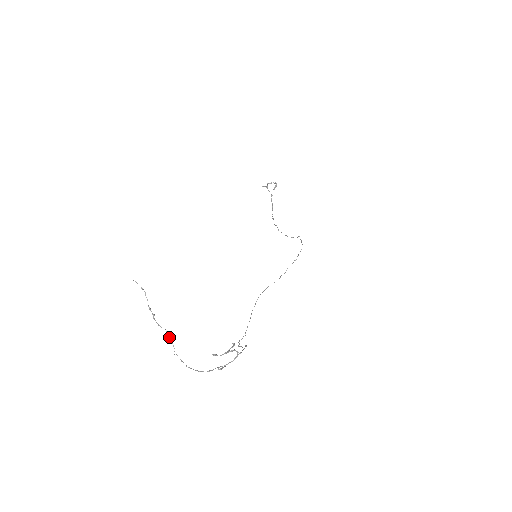
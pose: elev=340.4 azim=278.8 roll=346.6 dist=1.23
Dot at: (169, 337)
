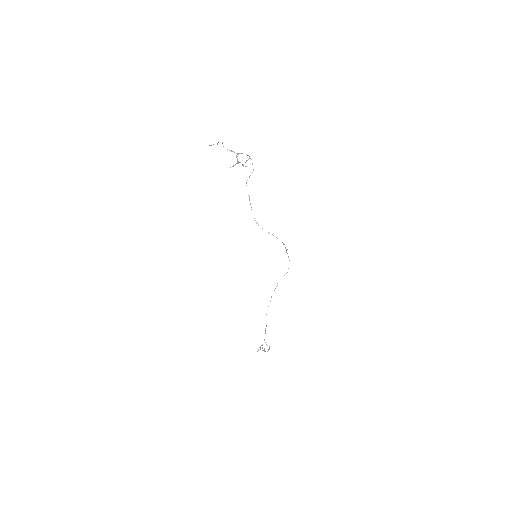
Dot at: (217, 144)
